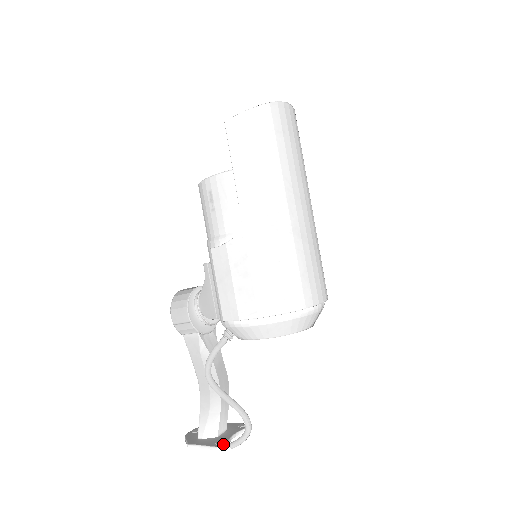
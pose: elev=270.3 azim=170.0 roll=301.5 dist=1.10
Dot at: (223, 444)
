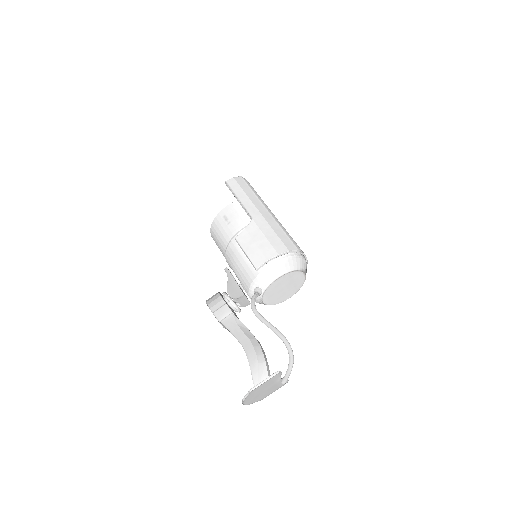
Dot at: (278, 371)
